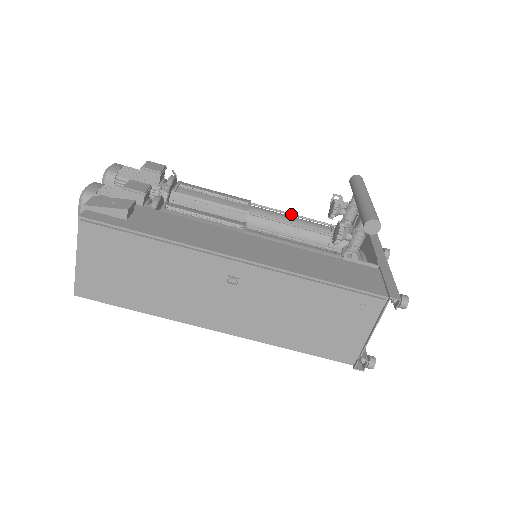
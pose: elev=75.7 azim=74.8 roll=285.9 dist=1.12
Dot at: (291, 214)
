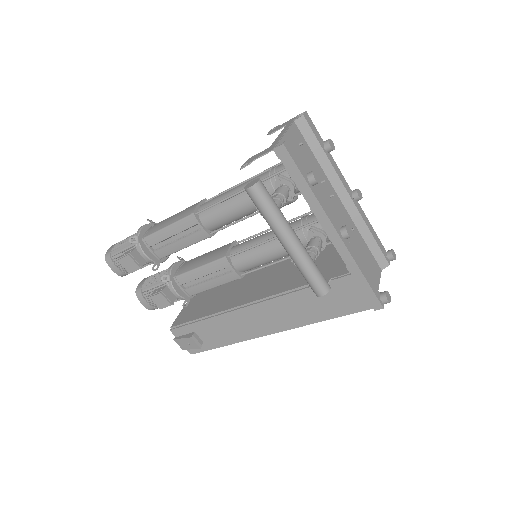
Dot at: (230, 198)
